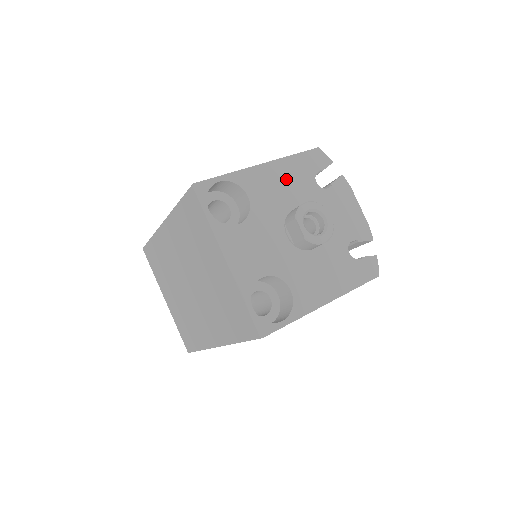
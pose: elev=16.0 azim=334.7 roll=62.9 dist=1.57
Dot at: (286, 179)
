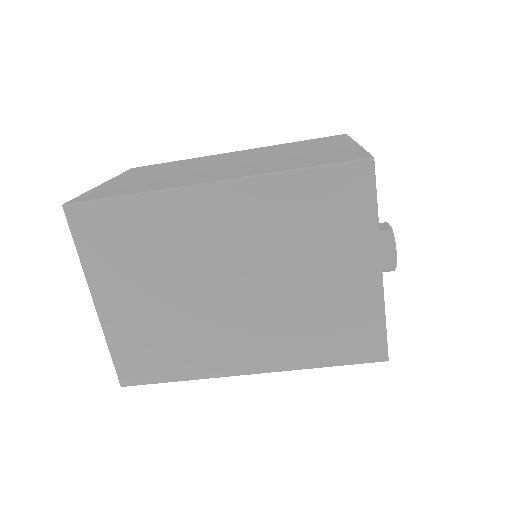
Dot at: occluded
